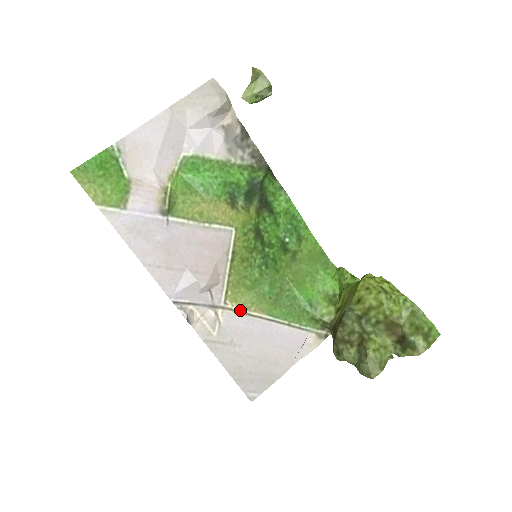
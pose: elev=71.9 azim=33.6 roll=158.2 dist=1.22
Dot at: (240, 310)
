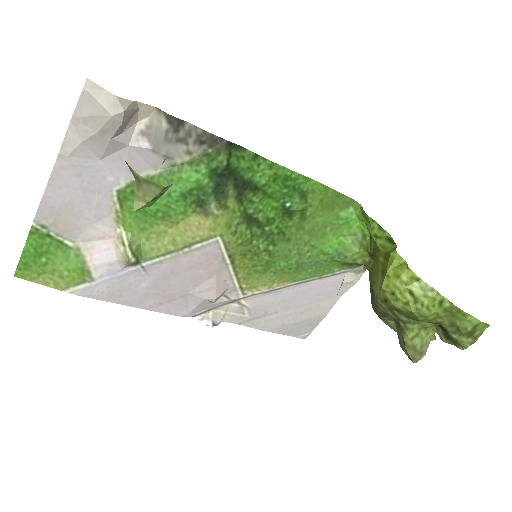
Dot at: (262, 292)
